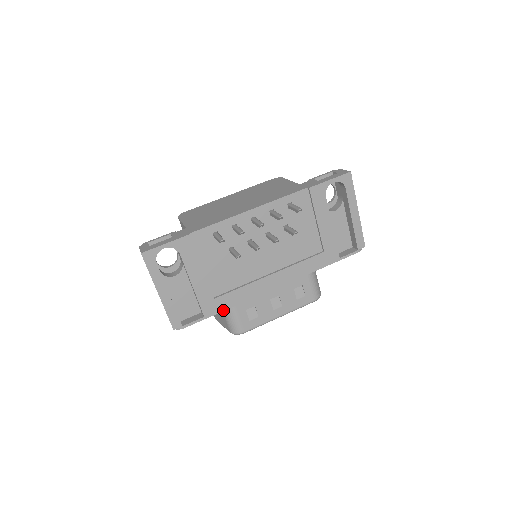
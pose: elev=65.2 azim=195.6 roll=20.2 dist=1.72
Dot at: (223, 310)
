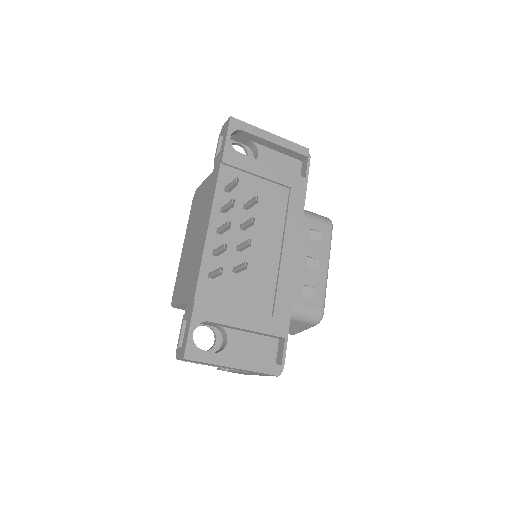
Dot at: (289, 316)
